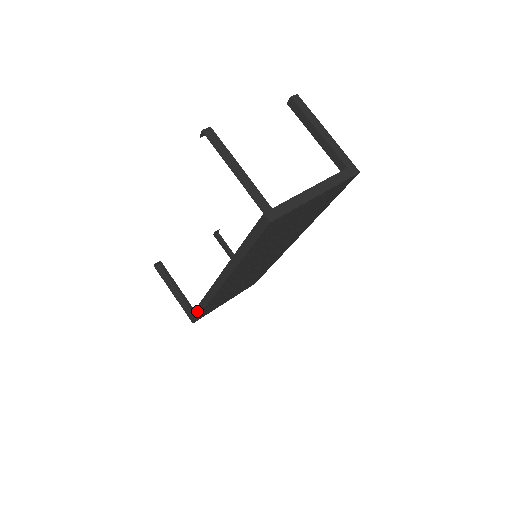
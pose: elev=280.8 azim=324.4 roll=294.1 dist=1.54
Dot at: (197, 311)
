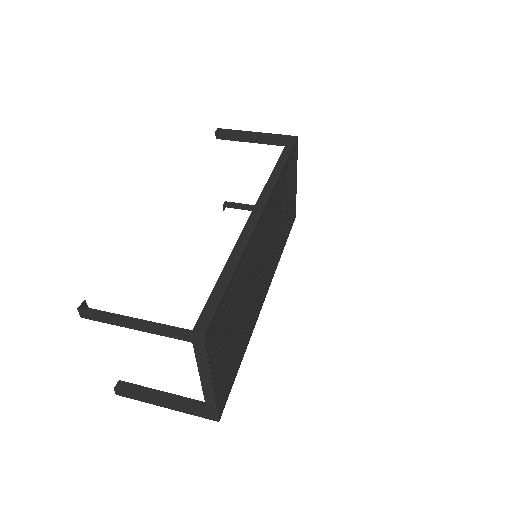
Dot at: (217, 291)
